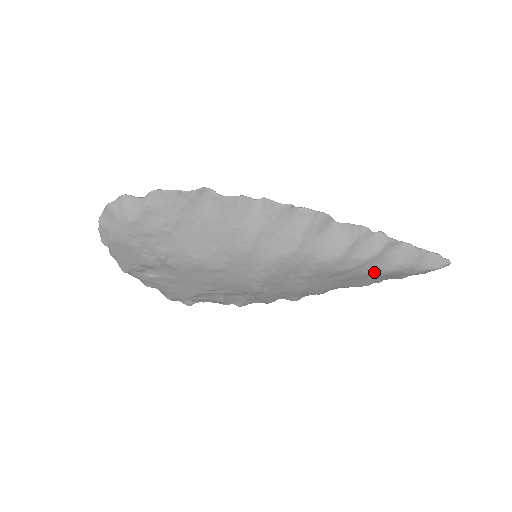
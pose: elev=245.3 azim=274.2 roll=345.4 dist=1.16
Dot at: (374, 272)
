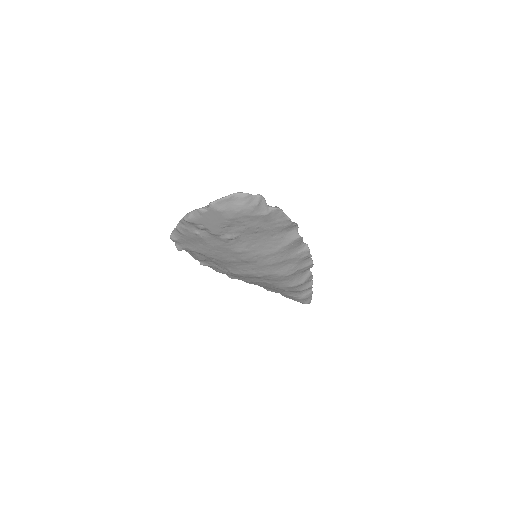
Dot at: (287, 294)
